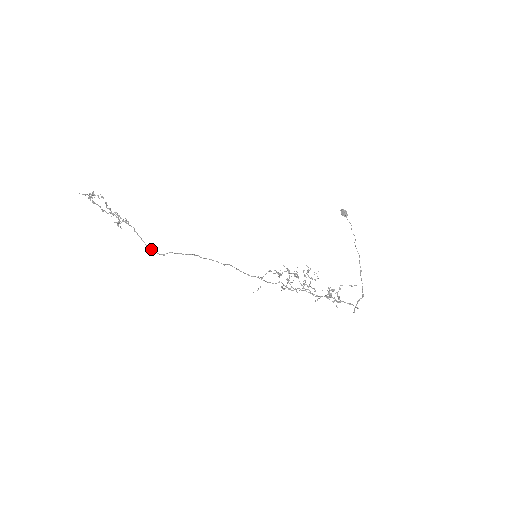
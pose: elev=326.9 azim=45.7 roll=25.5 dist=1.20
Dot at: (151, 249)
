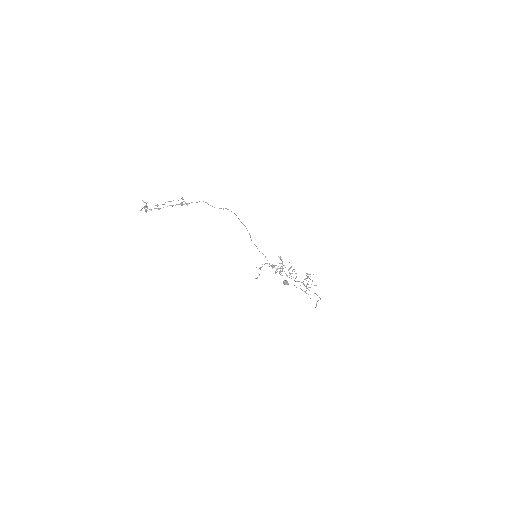
Dot at: (214, 207)
